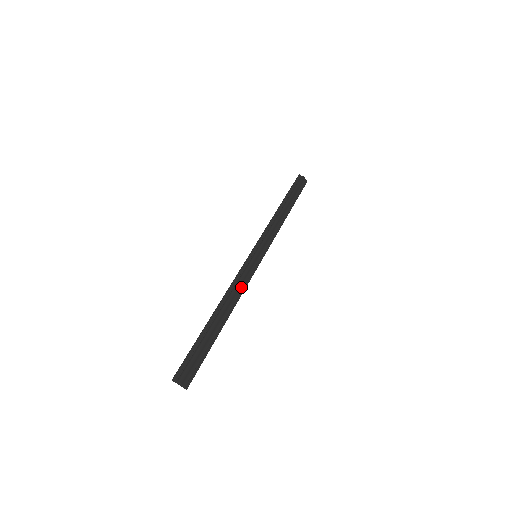
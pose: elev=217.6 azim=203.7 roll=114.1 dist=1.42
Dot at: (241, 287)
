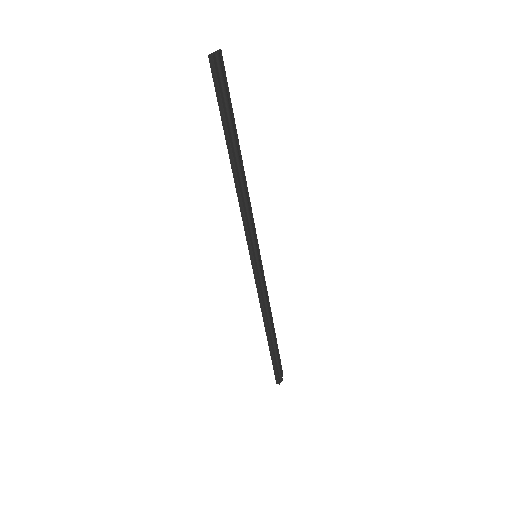
Dot at: (267, 295)
